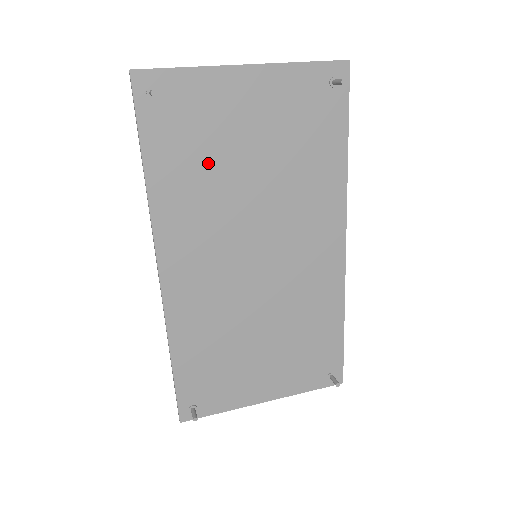
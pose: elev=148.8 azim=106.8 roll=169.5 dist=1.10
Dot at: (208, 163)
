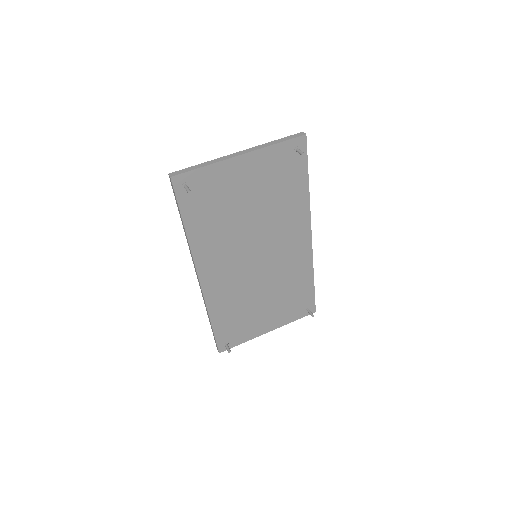
Dot at: (222, 215)
